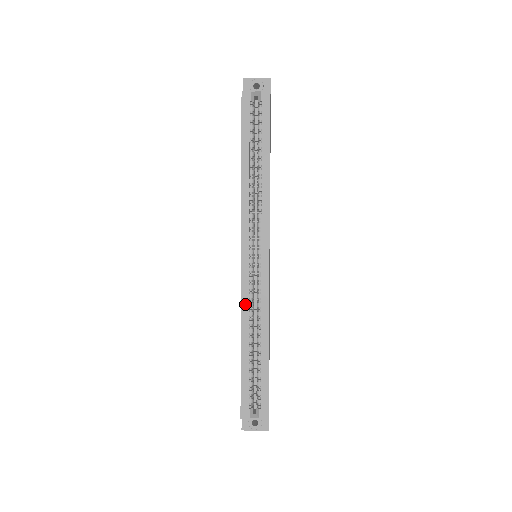
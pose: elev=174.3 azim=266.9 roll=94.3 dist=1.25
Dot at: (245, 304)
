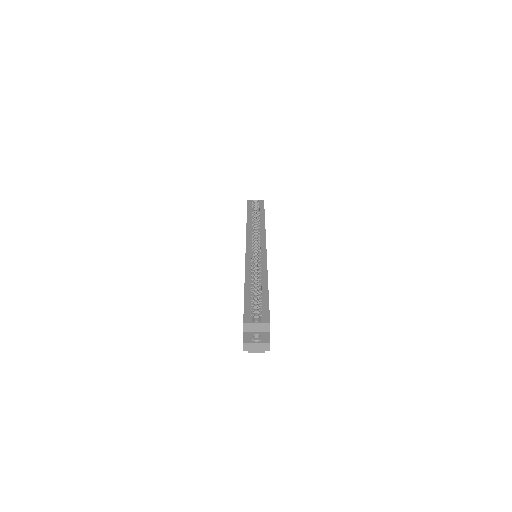
Dot at: (248, 265)
